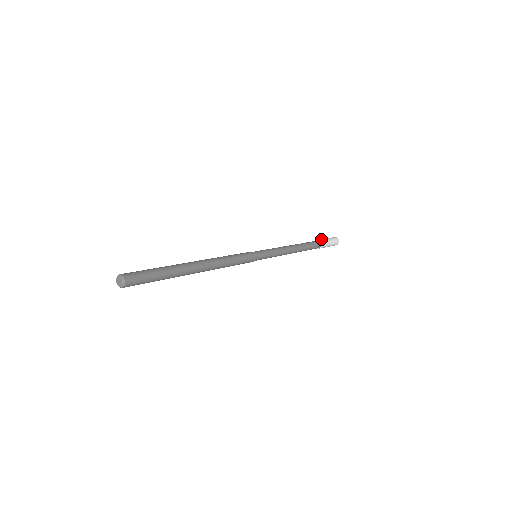
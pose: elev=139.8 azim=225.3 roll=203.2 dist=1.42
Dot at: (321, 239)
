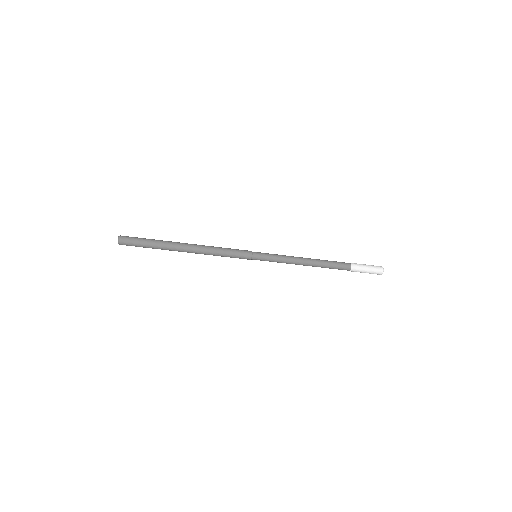
Dot at: (357, 264)
